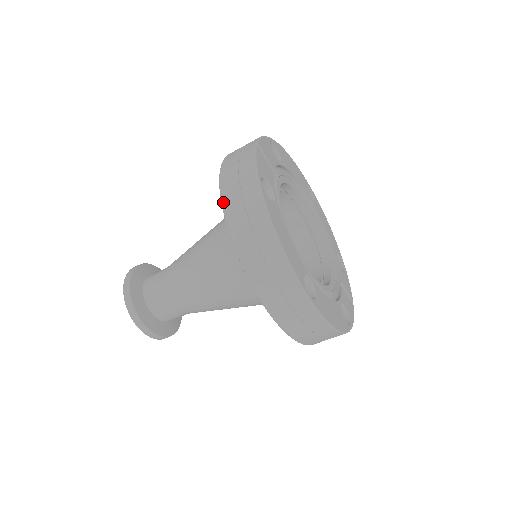
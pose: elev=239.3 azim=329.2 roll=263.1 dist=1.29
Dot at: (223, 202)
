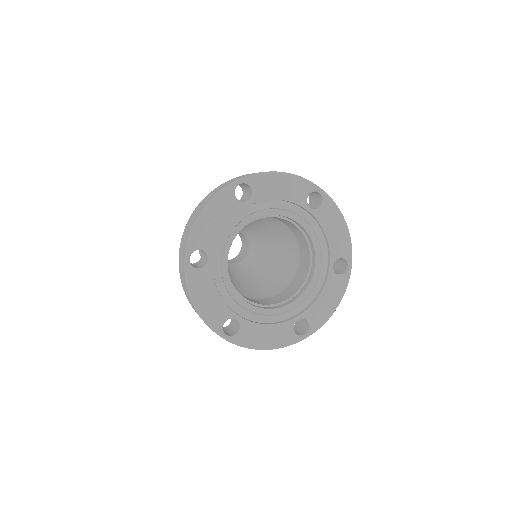
Dot at: (179, 257)
